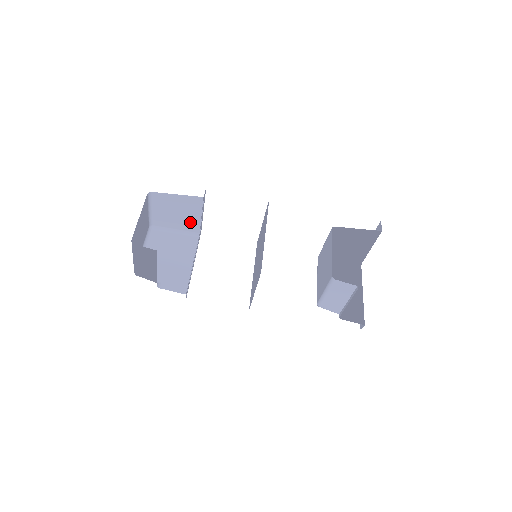
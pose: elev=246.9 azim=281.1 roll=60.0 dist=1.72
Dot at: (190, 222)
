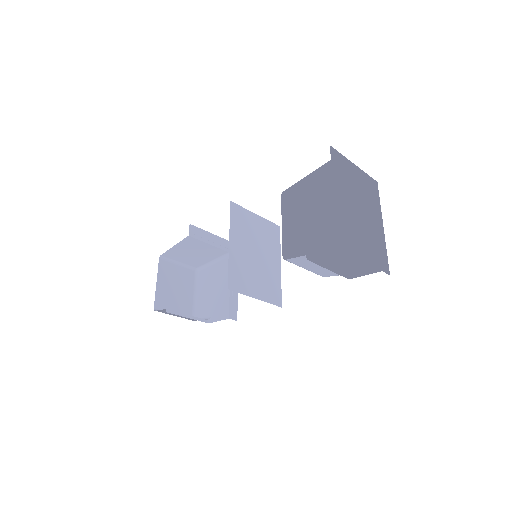
Dot at: (211, 252)
